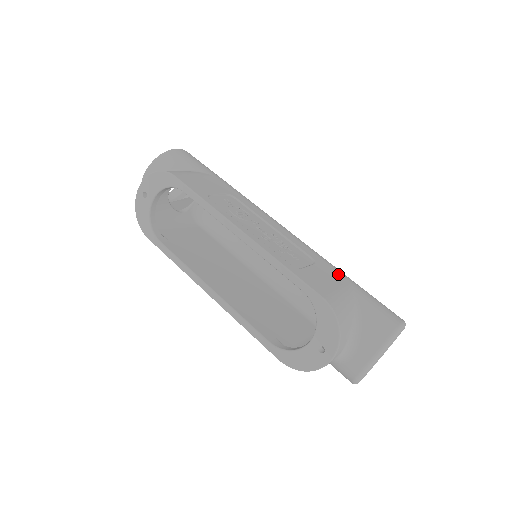
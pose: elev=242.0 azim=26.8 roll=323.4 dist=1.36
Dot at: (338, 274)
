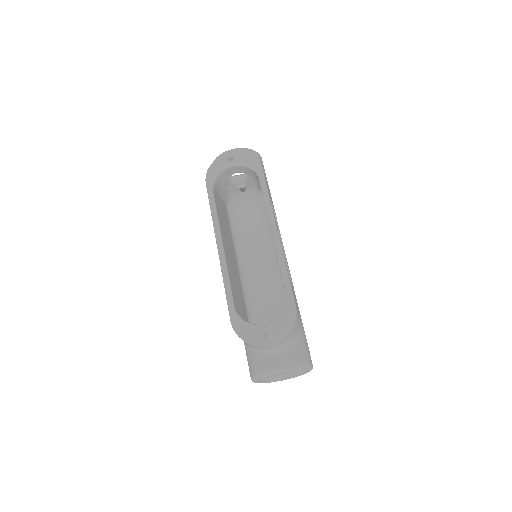
Dot at: occluded
